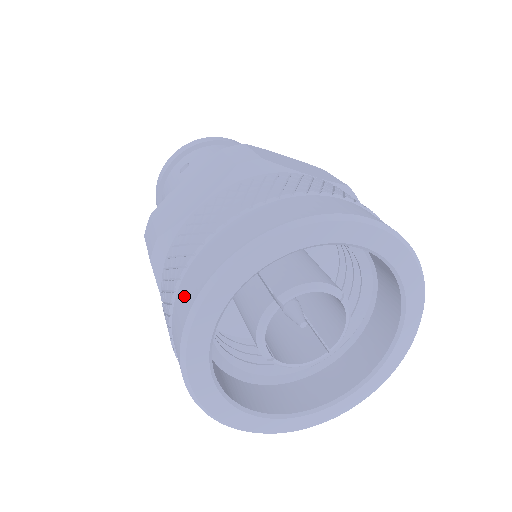
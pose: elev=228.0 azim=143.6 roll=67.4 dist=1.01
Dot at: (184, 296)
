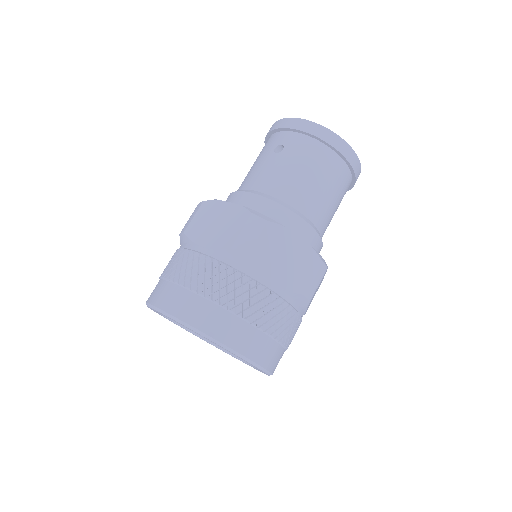
Dot at: (156, 290)
